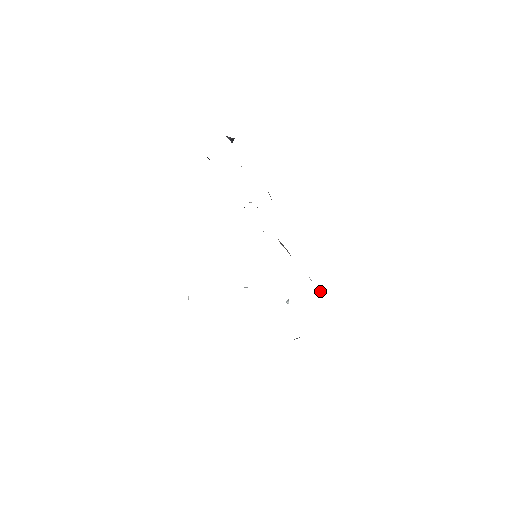
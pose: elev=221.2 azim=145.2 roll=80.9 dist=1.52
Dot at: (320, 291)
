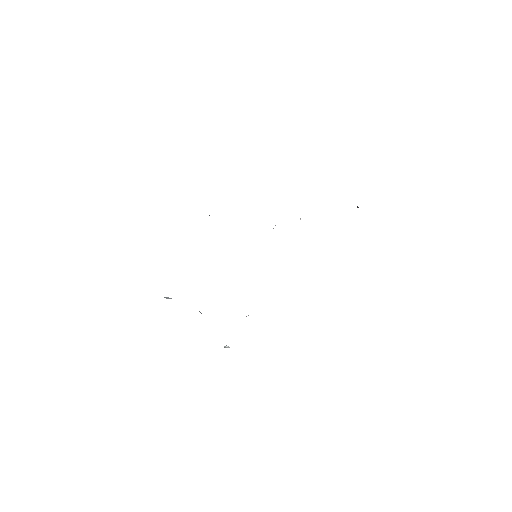
Dot at: occluded
